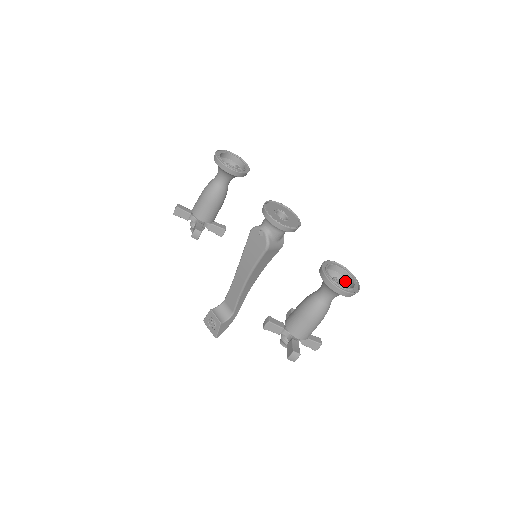
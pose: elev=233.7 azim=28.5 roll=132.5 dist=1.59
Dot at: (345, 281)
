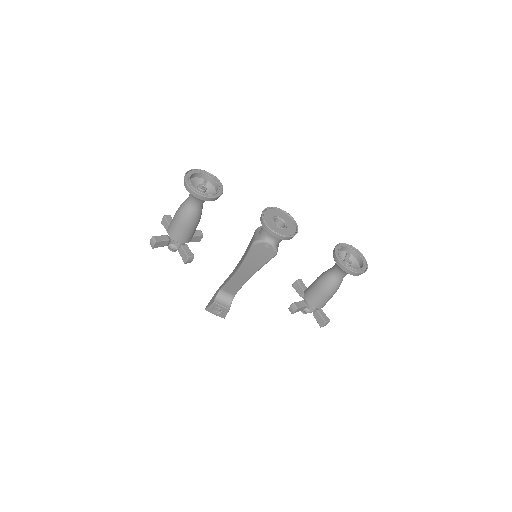
Dot at: (349, 255)
